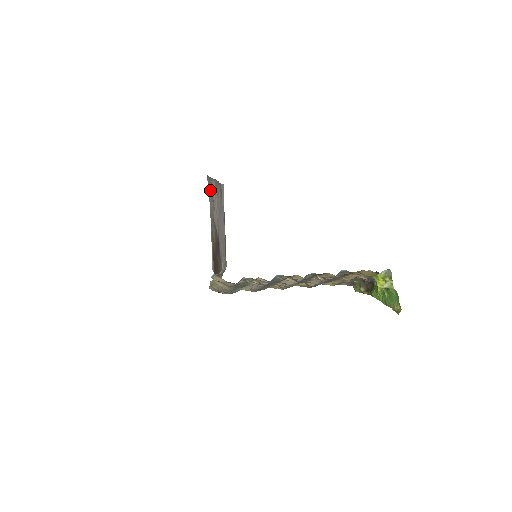
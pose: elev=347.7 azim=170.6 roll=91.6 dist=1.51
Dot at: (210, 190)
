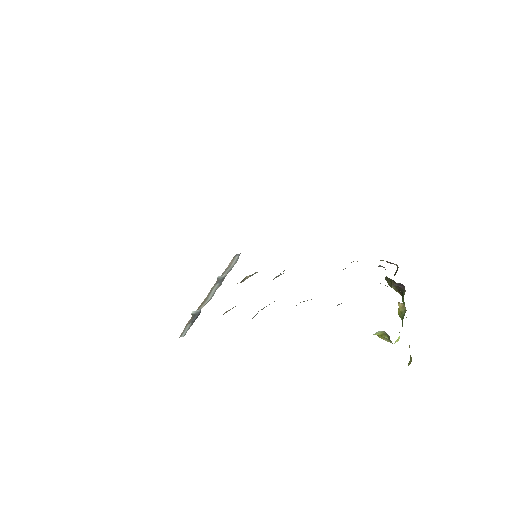
Dot at: occluded
